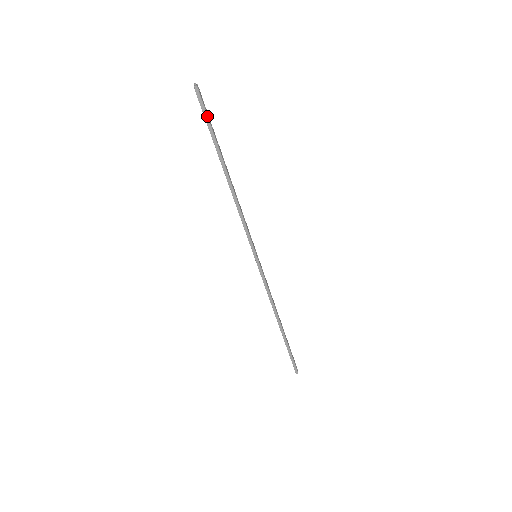
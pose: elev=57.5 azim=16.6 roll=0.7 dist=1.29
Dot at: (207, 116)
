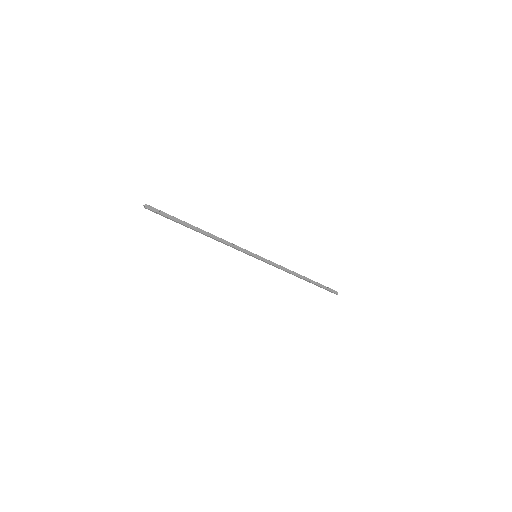
Dot at: (164, 216)
